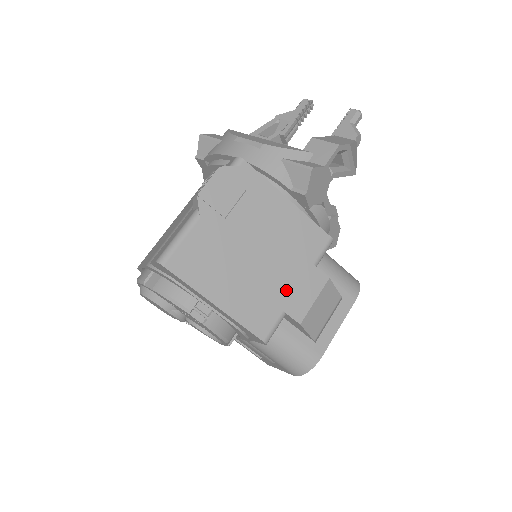
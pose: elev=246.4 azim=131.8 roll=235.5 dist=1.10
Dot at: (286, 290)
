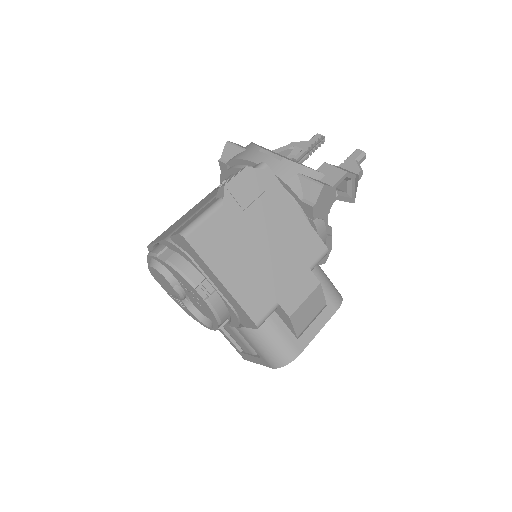
Dot at: (283, 284)
